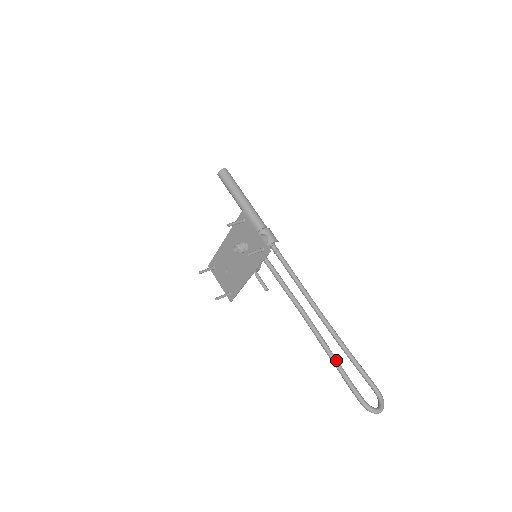
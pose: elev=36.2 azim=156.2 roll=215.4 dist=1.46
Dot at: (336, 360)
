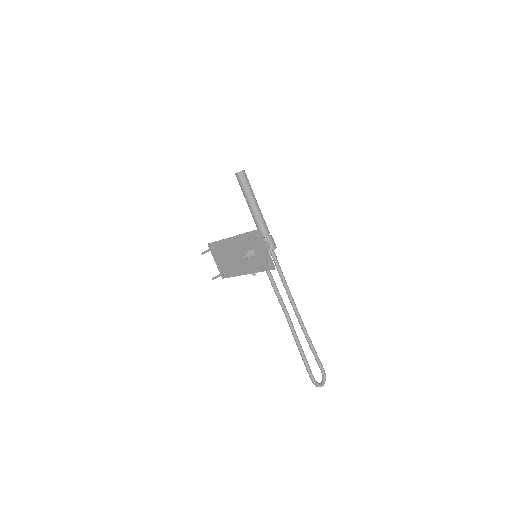
Dot at: (302, 350)
